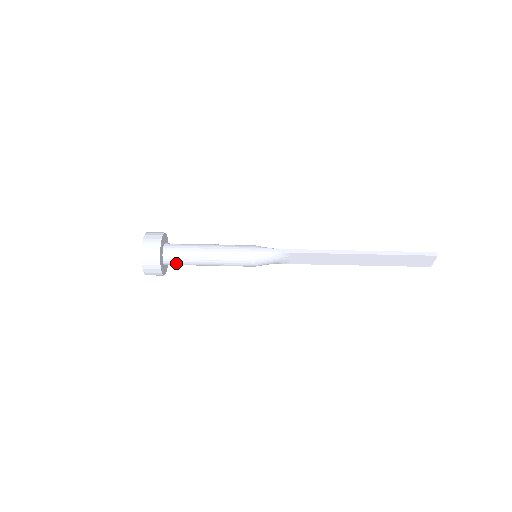
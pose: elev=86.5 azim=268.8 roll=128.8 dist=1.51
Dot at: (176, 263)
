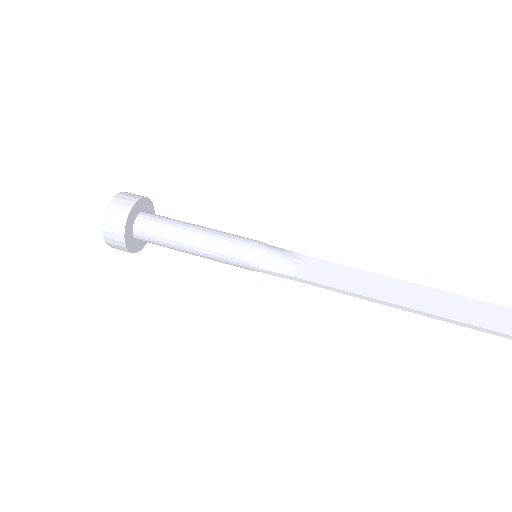
Dot at: (152, 221)
